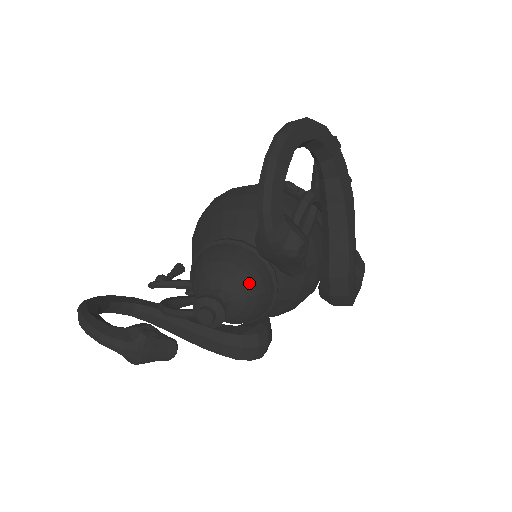
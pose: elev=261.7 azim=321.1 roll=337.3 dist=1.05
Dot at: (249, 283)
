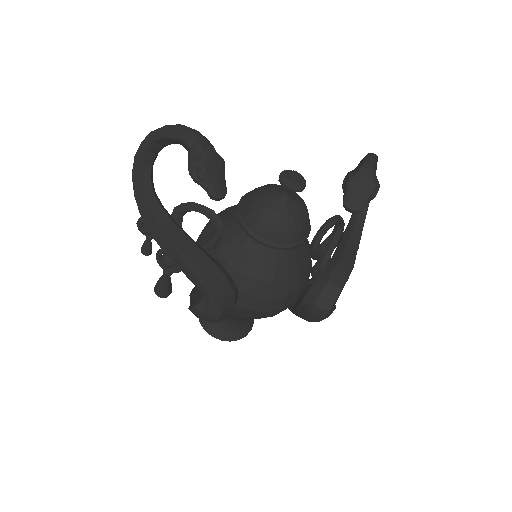
Dot at: (306, 208)
